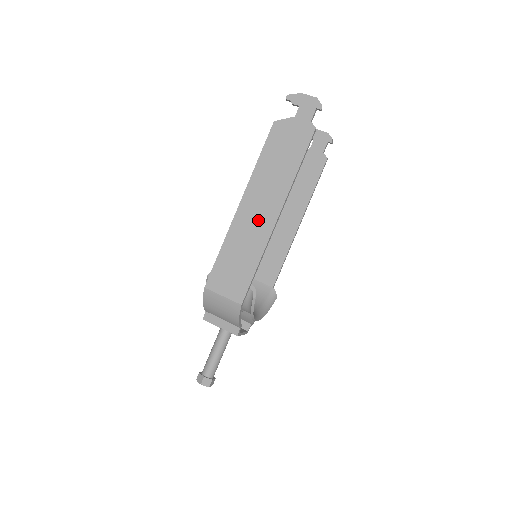
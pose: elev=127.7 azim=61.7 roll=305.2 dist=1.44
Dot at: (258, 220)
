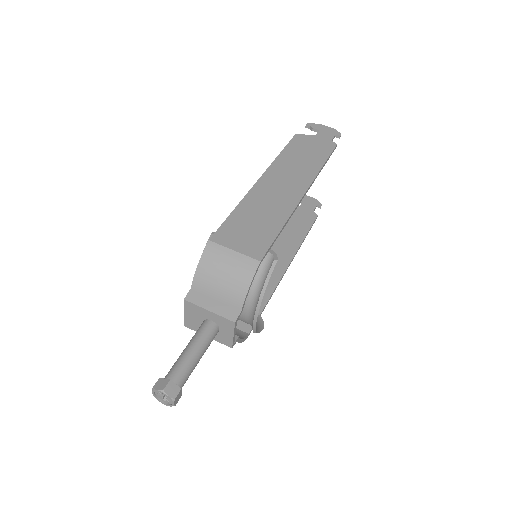
Dot at: (281, 193)
